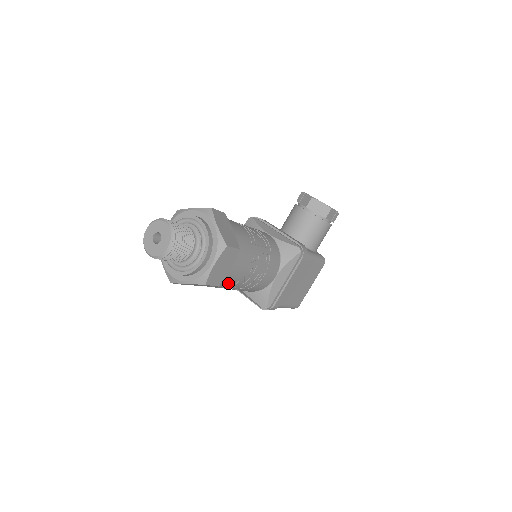
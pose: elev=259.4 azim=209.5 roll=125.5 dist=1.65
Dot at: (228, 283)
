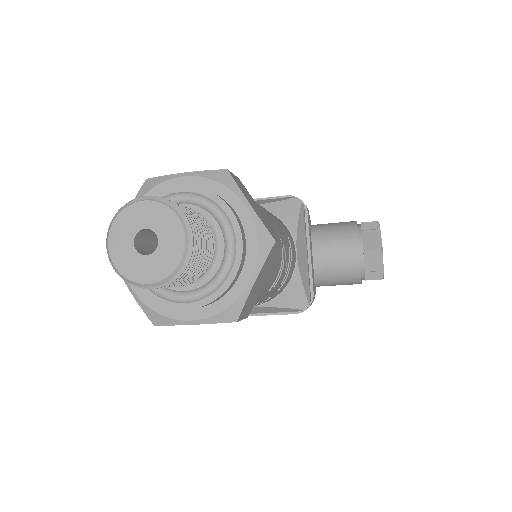
Dot at: occluded
